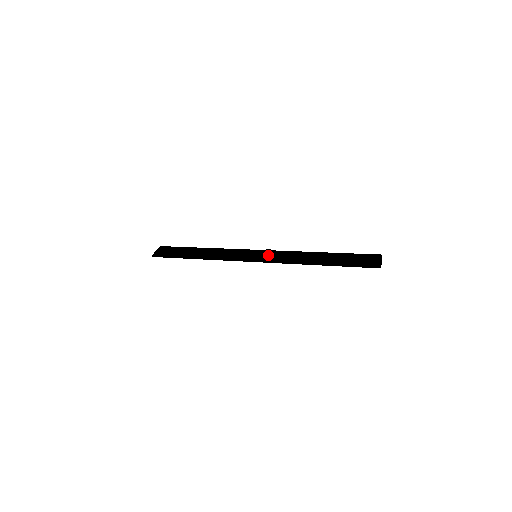
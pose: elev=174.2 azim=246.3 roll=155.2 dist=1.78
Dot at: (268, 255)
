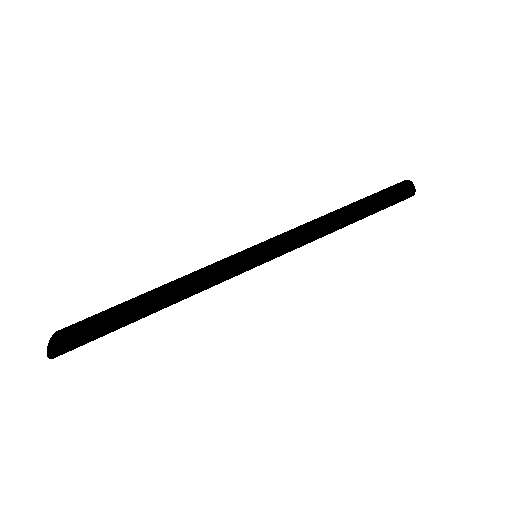
Dot at: (282, 247)
